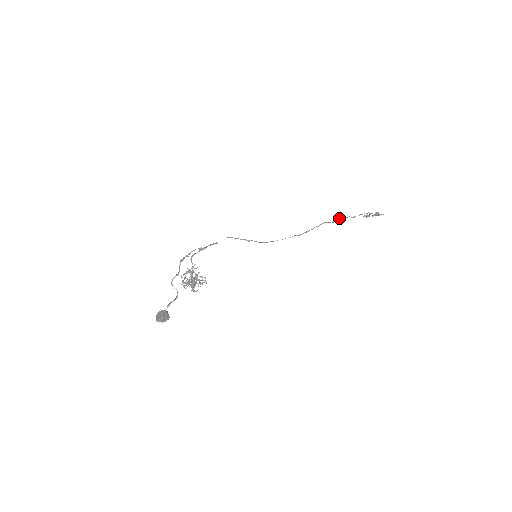
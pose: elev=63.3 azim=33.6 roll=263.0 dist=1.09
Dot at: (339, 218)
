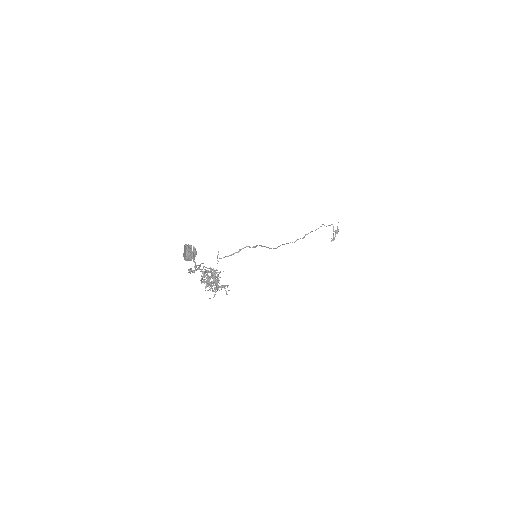
Dot at: (305, 234)
